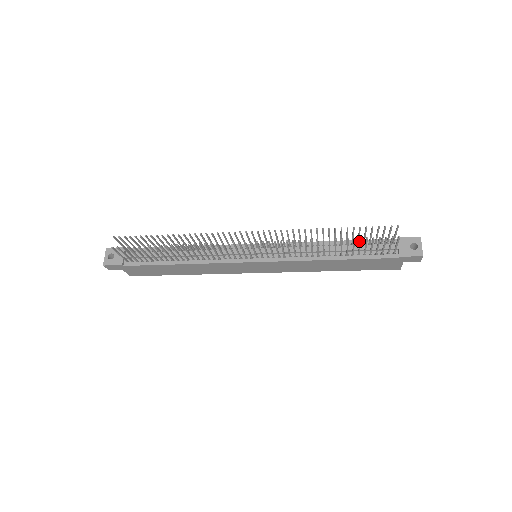
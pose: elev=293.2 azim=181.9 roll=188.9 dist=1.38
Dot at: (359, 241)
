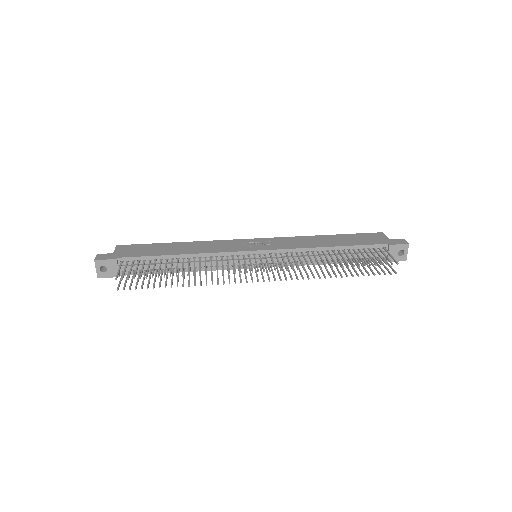
Dot at: (360, 271)
